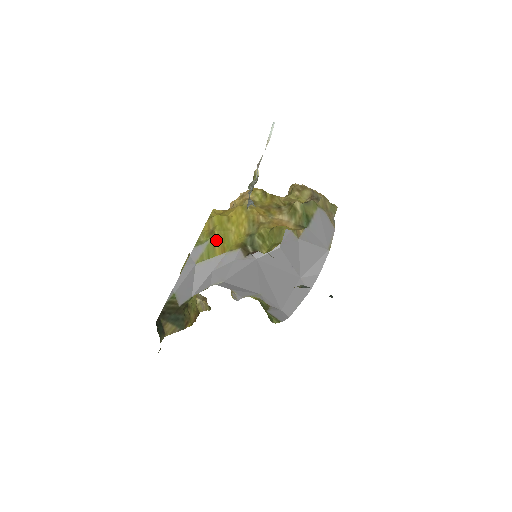
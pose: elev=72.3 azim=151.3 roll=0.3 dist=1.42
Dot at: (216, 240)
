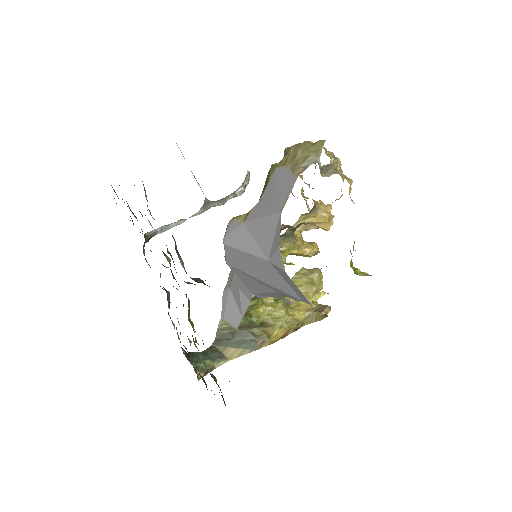
Dot at: occluded
